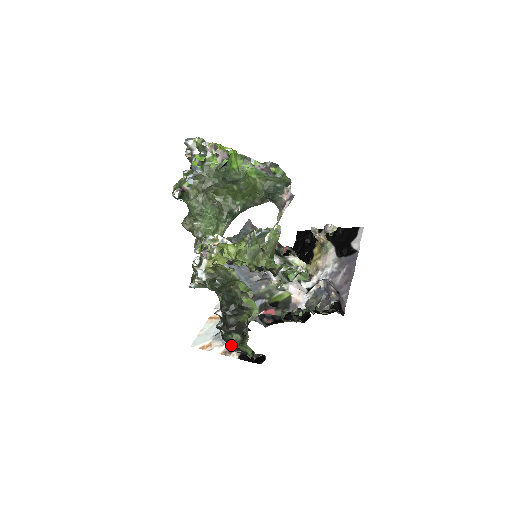
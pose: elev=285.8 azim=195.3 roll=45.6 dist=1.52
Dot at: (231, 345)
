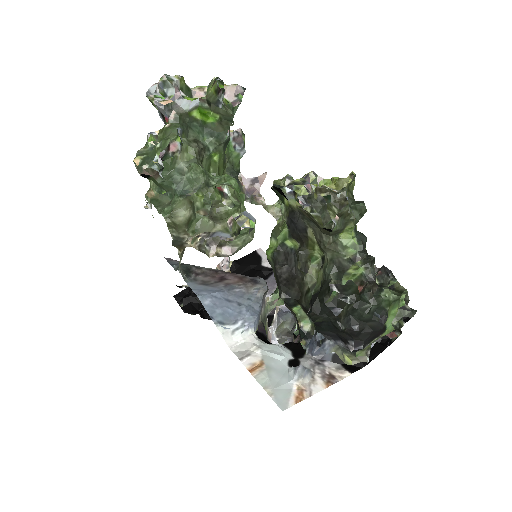
Dot at: (379, 316)
